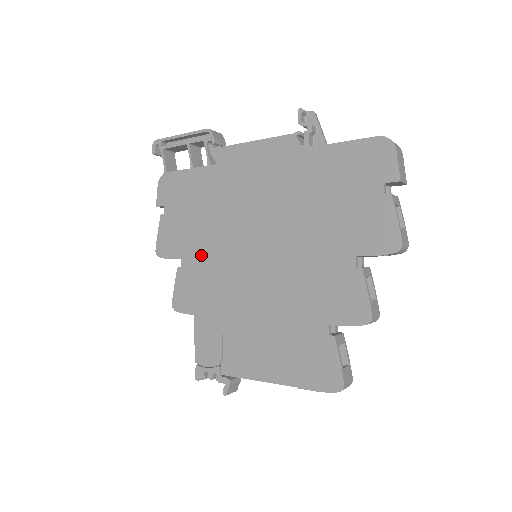
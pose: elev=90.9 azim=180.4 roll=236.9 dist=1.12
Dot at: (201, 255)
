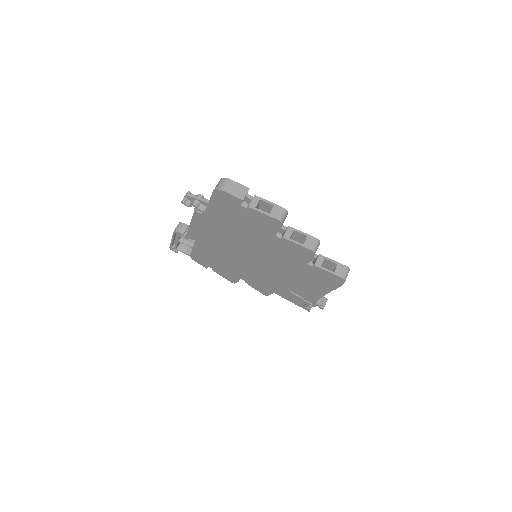
Dot at: (243, 273)
